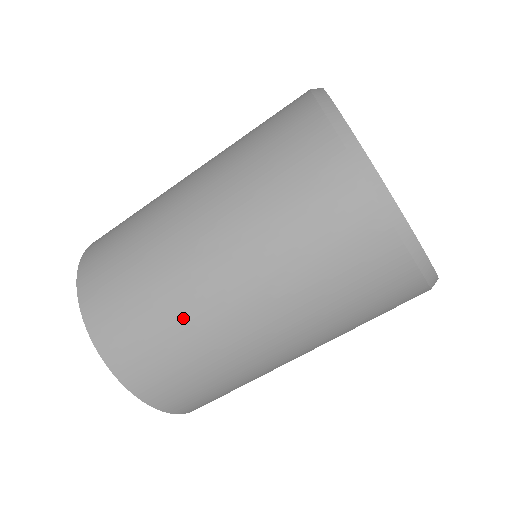
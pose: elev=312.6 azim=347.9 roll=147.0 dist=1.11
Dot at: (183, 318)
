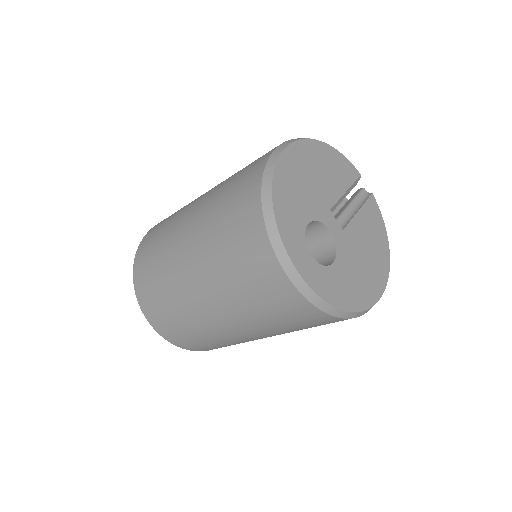
Dot at: (166, 256)
